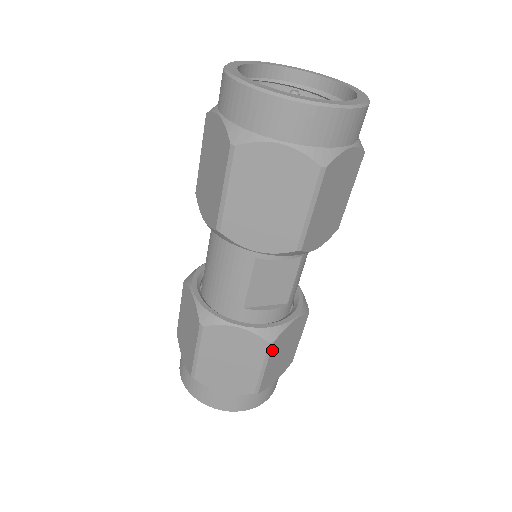
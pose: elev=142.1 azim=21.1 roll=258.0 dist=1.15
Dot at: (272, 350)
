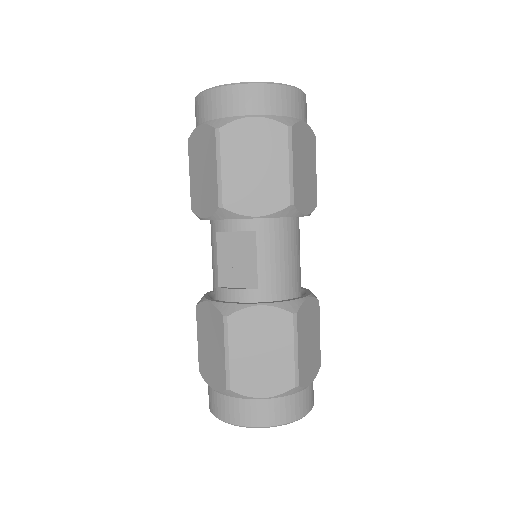
Dot at: (231, 329)
